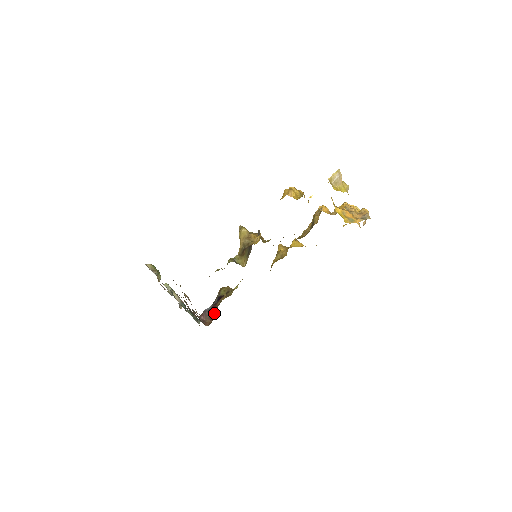
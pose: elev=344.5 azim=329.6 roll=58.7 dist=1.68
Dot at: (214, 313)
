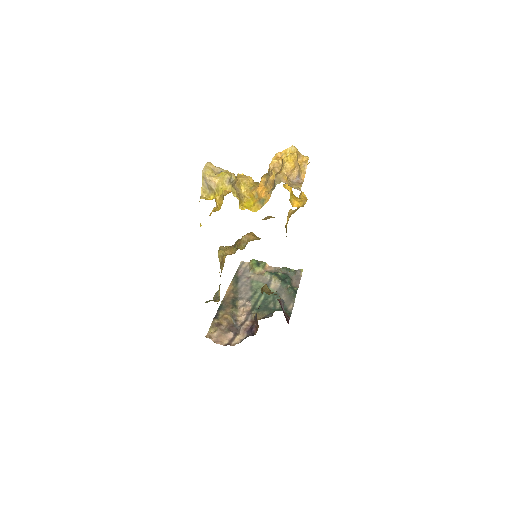
Dot at: occluded
